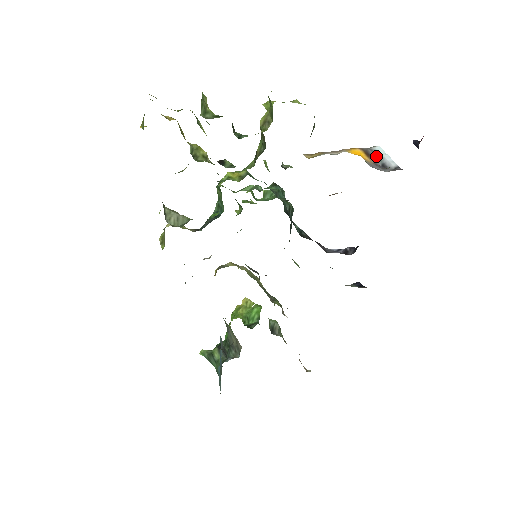
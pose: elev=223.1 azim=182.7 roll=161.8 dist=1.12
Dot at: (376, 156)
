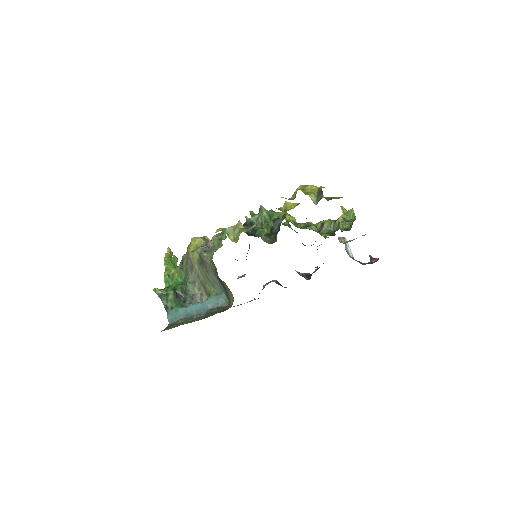
Dot at: (346, 245)
